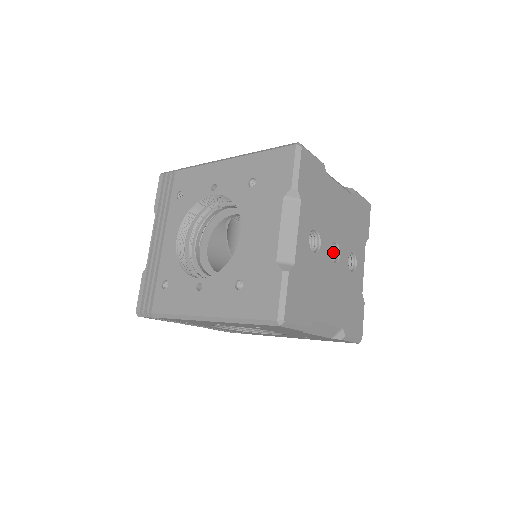
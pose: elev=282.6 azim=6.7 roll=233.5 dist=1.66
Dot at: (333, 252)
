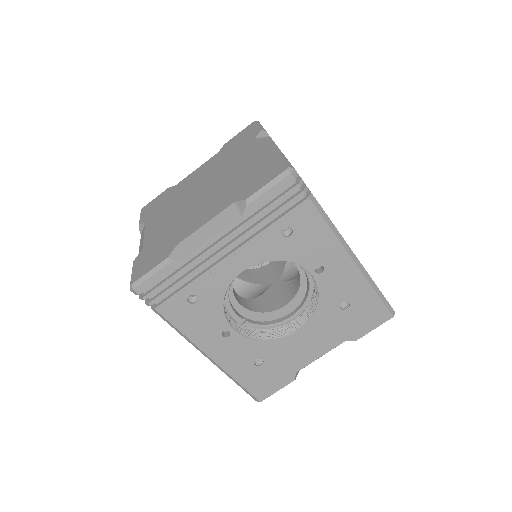
Dot at: occluded
